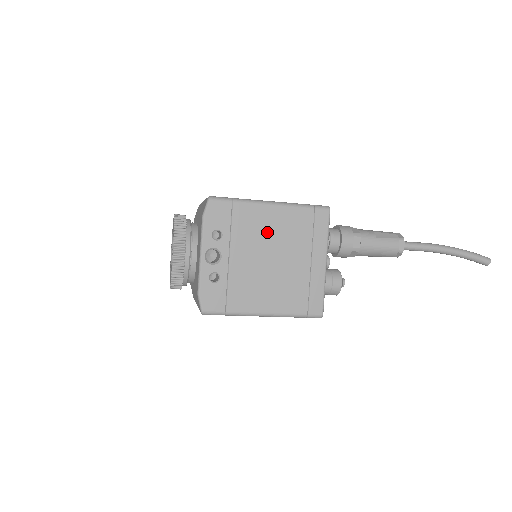
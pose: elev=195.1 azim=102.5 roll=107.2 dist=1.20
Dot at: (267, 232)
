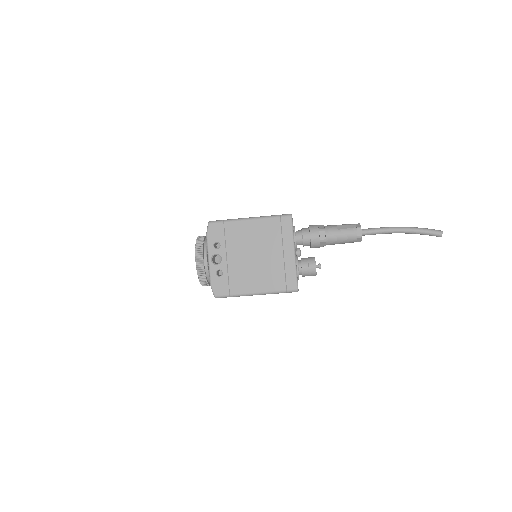
Dot at: (249, 238)
